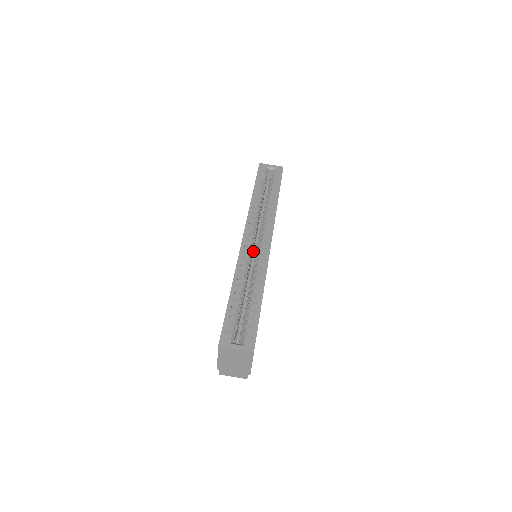
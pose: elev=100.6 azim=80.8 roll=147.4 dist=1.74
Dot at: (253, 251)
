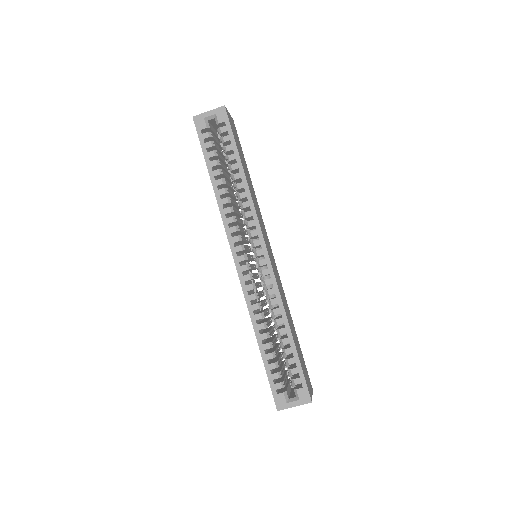
Dot at: (248, 241)
